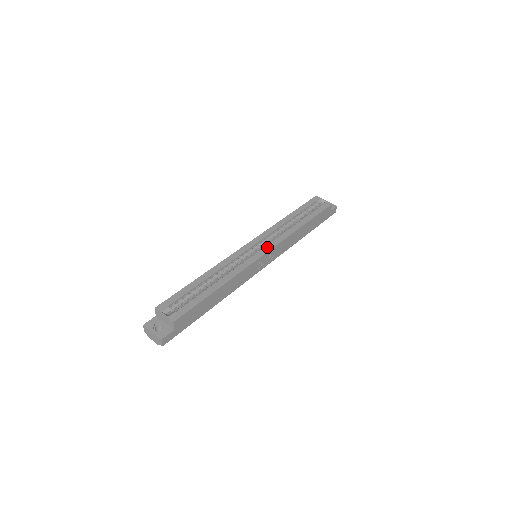
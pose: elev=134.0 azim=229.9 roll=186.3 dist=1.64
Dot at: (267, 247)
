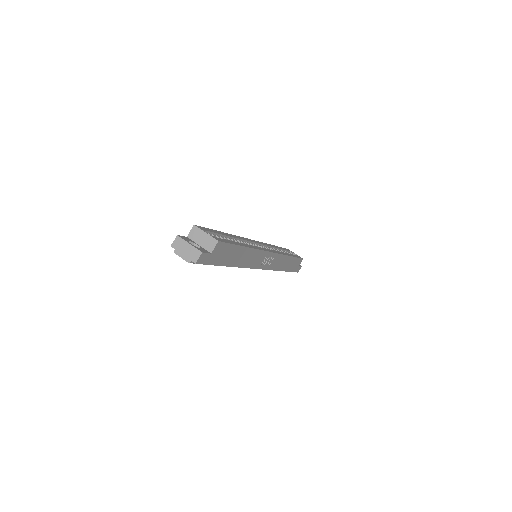
Dot at: (271, 250)
